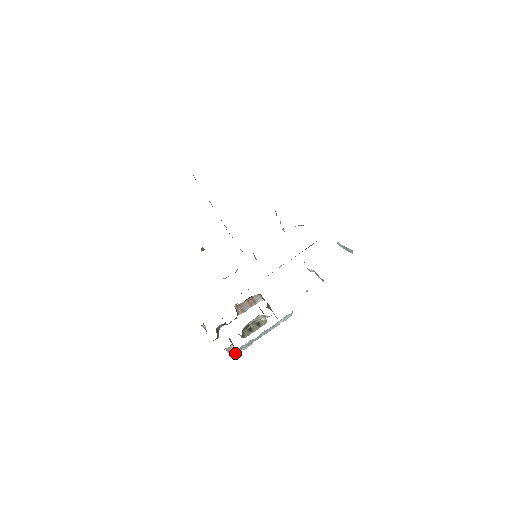
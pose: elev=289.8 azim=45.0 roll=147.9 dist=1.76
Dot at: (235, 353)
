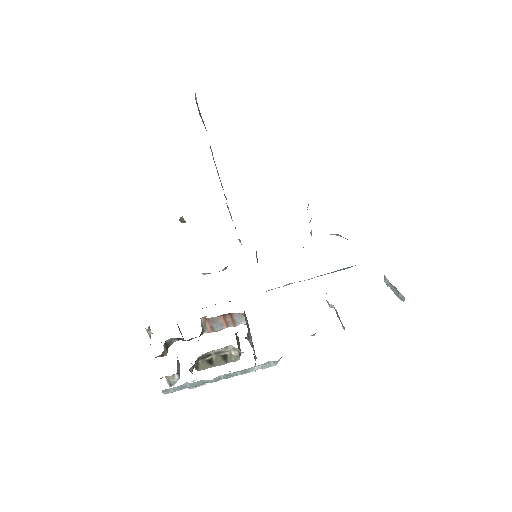
Dot at: (172, 391)
